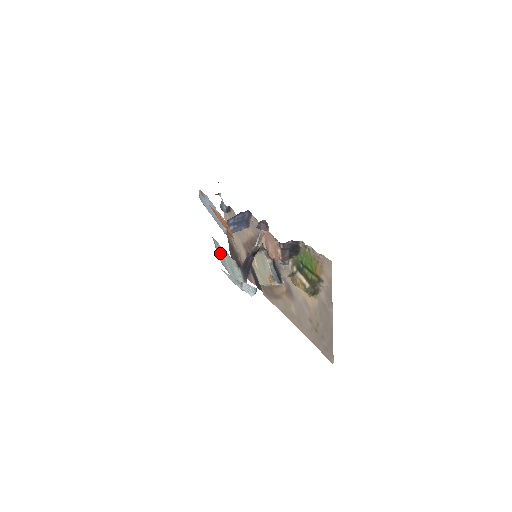
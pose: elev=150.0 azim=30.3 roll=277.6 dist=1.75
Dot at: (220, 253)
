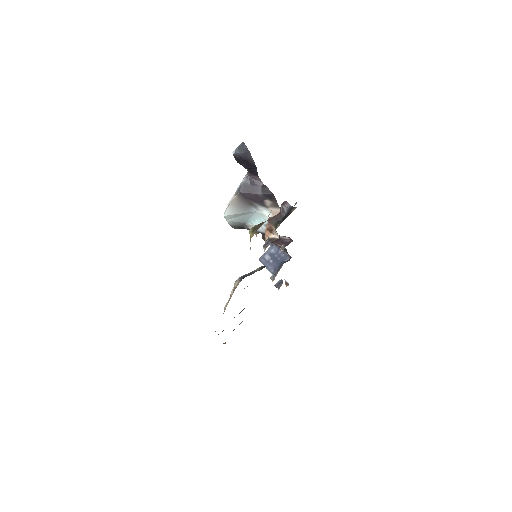
Dot at: occluded
